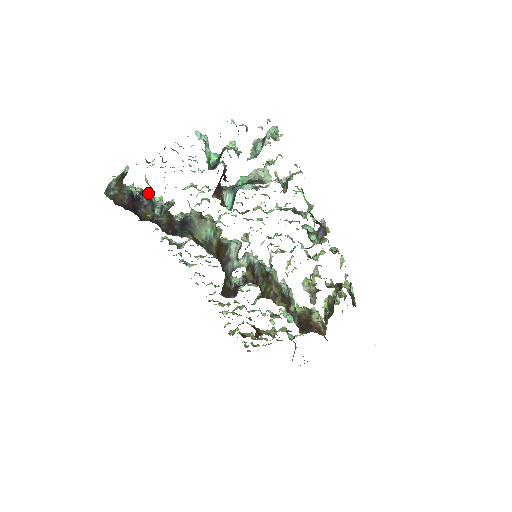
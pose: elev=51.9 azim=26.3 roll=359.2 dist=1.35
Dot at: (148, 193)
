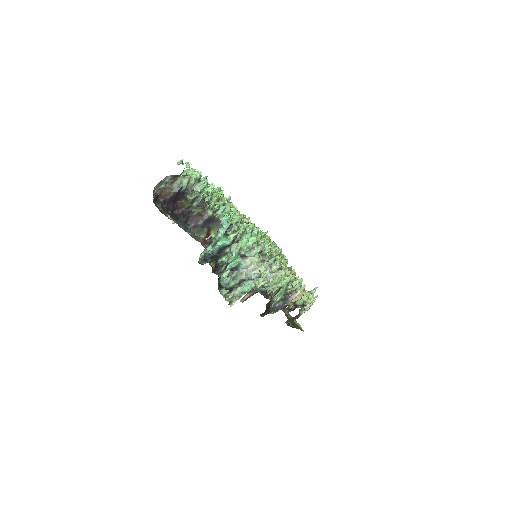
Dot at: occluded
